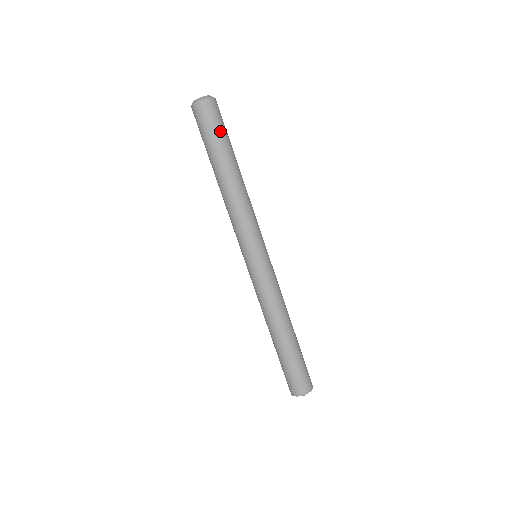
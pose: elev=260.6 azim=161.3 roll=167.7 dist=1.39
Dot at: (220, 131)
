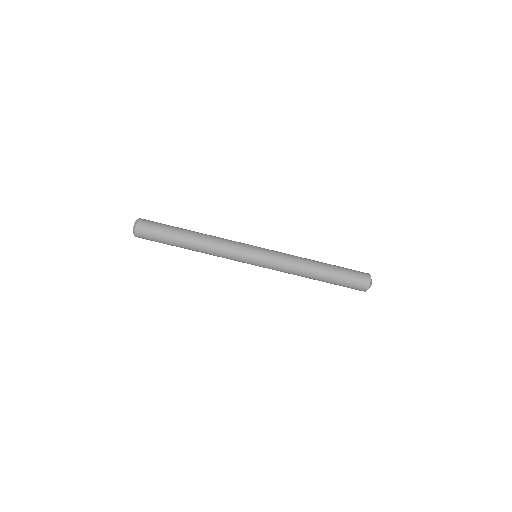
Dot at: (162, 227)
